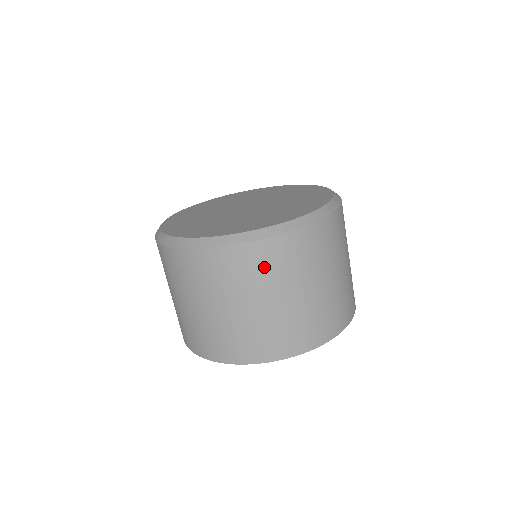
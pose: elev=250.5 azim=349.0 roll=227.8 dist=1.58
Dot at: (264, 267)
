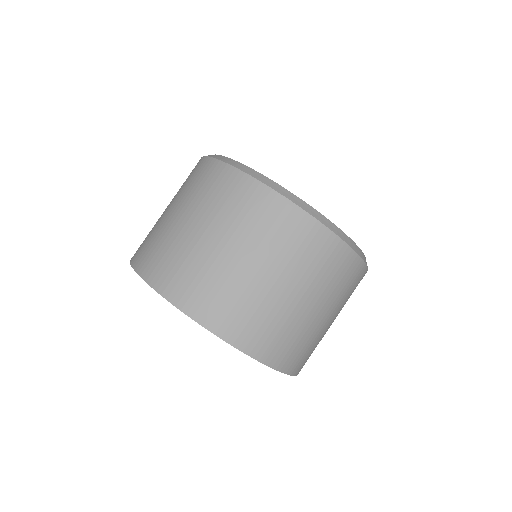
Dot at: (212, 189)
